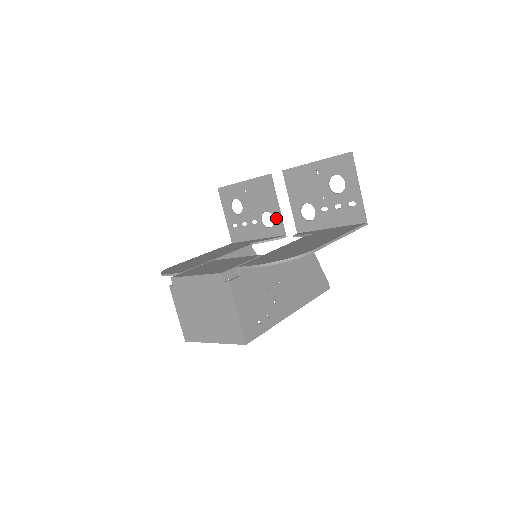
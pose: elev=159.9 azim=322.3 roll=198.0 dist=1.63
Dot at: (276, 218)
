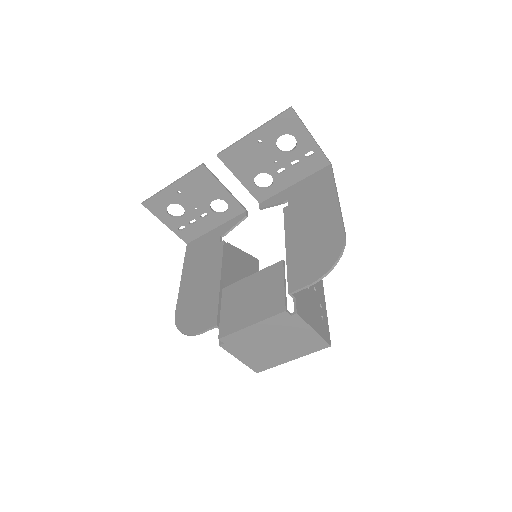
Dot at: (229, 201)
